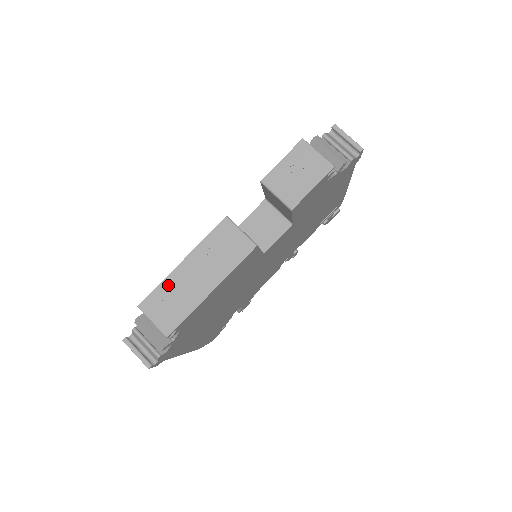
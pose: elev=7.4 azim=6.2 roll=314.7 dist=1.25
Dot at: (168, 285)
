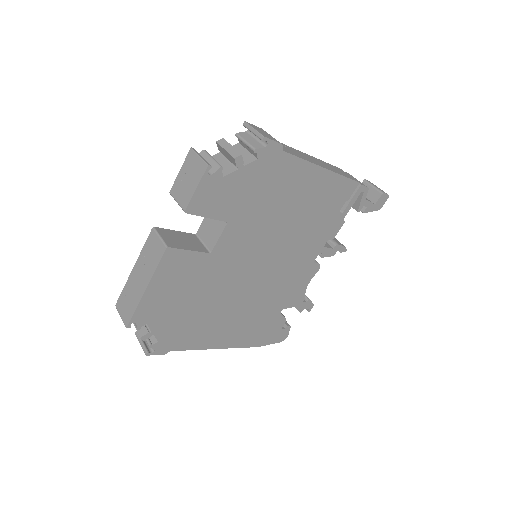
Dot at: (127, 288)
